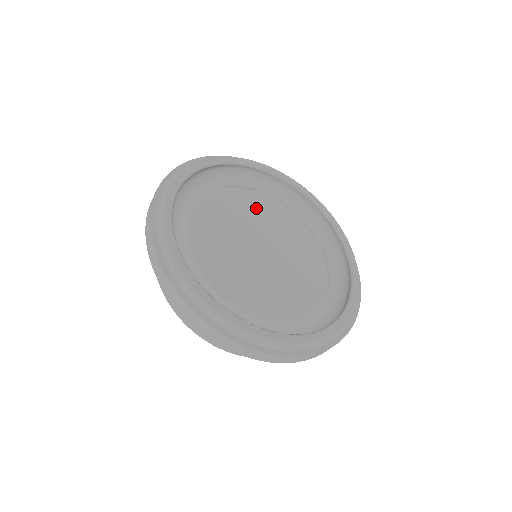
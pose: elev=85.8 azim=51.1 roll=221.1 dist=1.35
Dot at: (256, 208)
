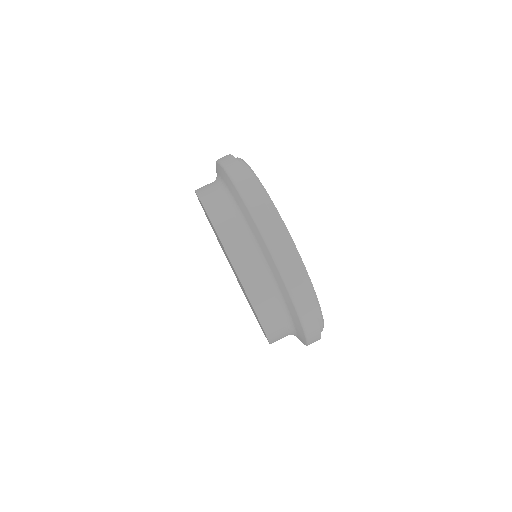
Dot at: occluded
